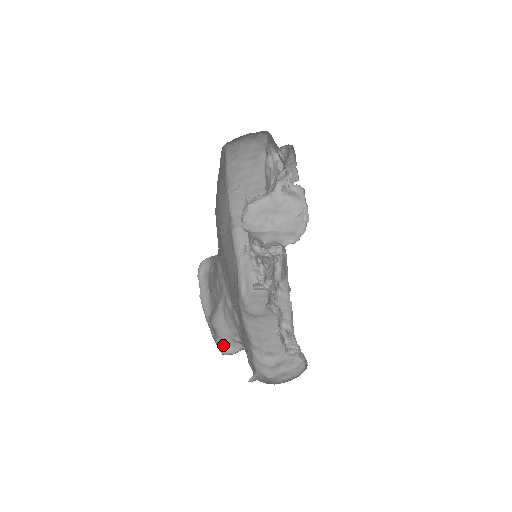
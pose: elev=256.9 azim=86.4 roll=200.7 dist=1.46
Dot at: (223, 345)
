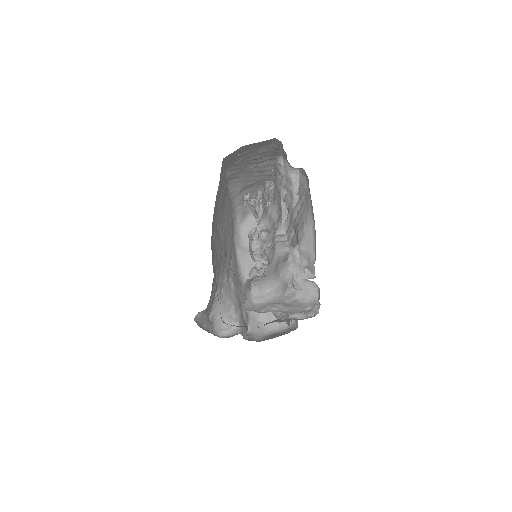
Dot at: (220, 327)
